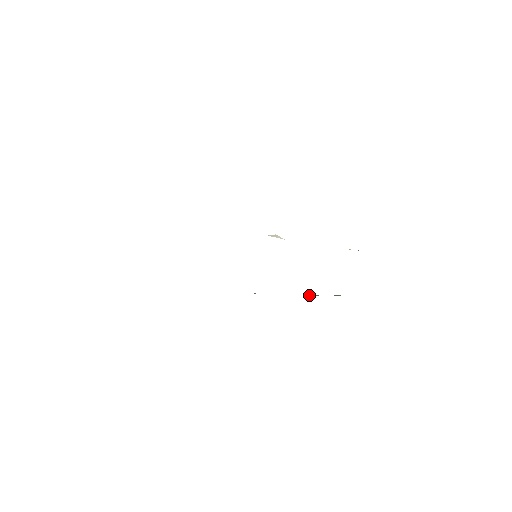
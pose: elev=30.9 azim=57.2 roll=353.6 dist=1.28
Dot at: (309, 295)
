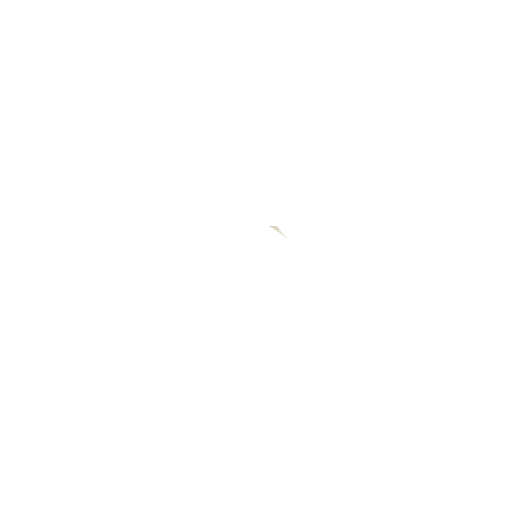
Dot at: occluded
